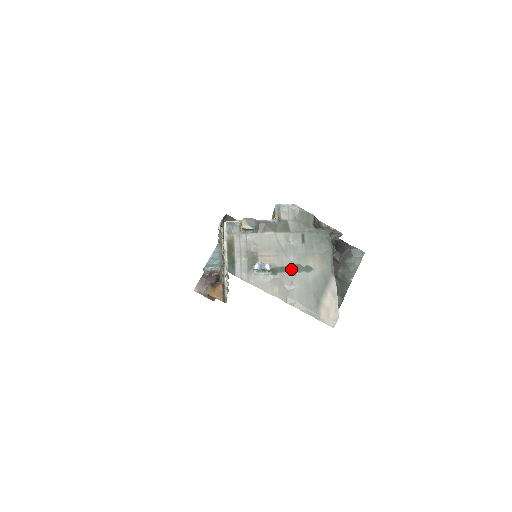
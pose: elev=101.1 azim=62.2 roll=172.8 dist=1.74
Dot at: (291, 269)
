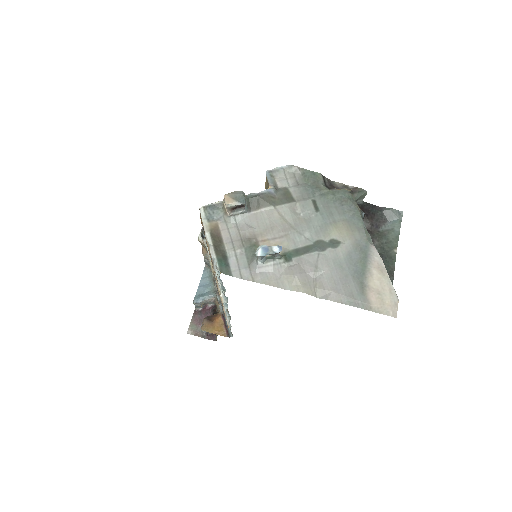
Dot at: (310, 249)
